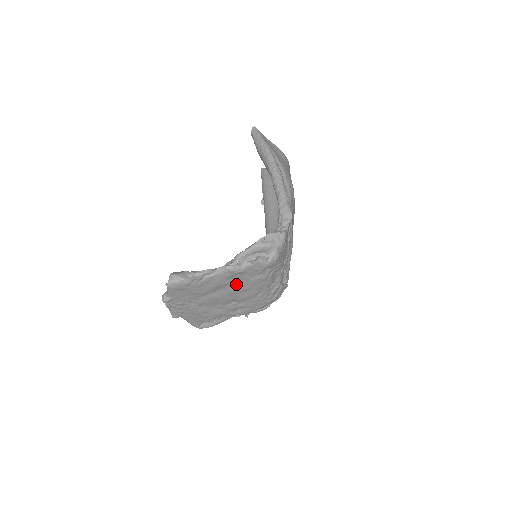
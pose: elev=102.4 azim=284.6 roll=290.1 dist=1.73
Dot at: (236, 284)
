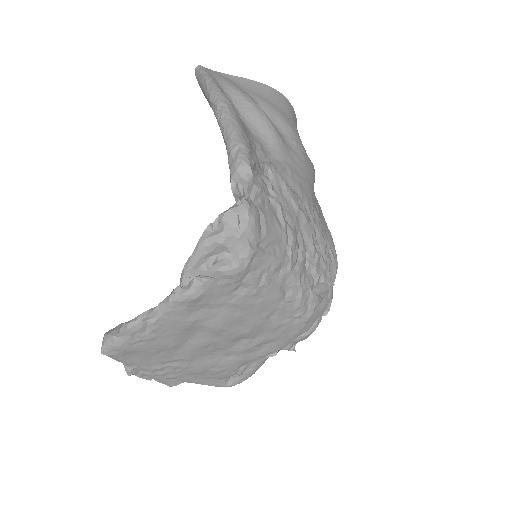
Dot at: (213, 316)
